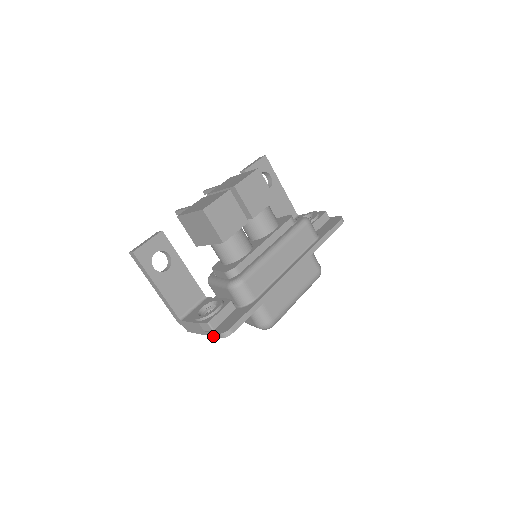
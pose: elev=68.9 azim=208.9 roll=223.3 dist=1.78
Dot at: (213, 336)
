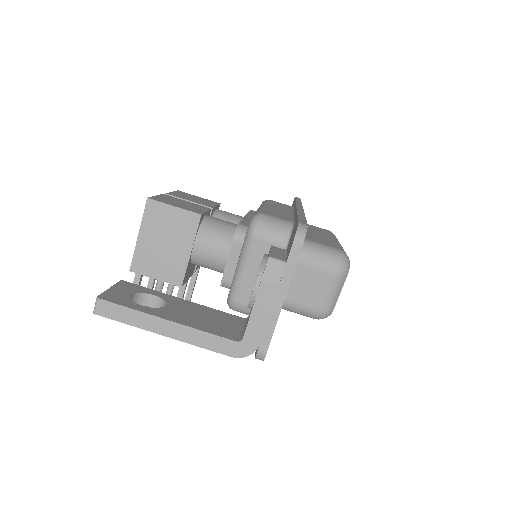
Dot at: (293, 268)
